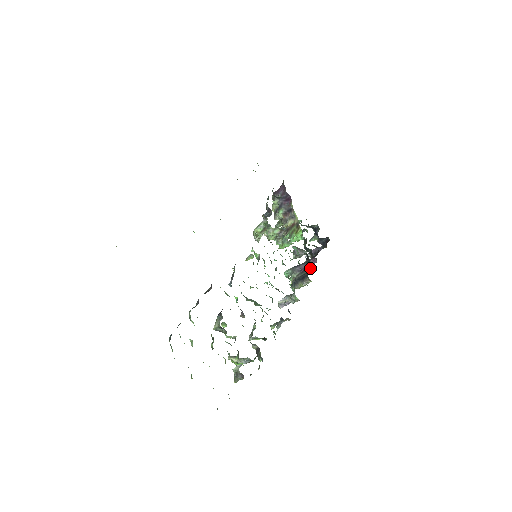
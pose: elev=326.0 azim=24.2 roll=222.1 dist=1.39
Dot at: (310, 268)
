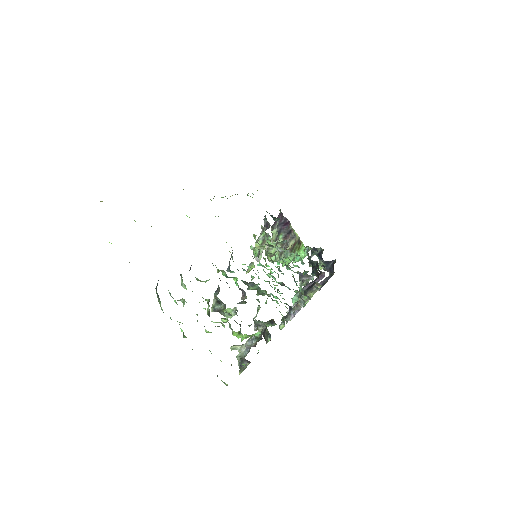
Dot at: (317, 276)
